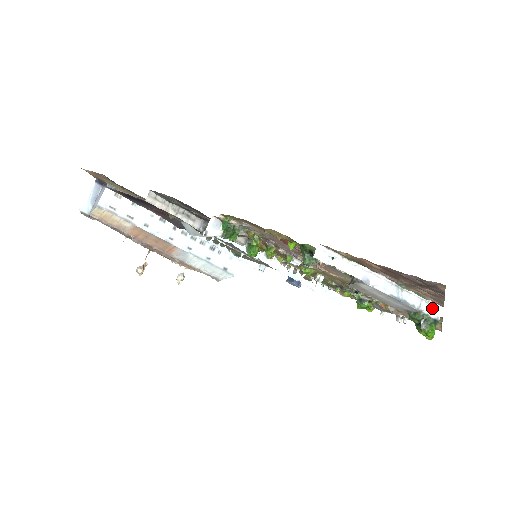
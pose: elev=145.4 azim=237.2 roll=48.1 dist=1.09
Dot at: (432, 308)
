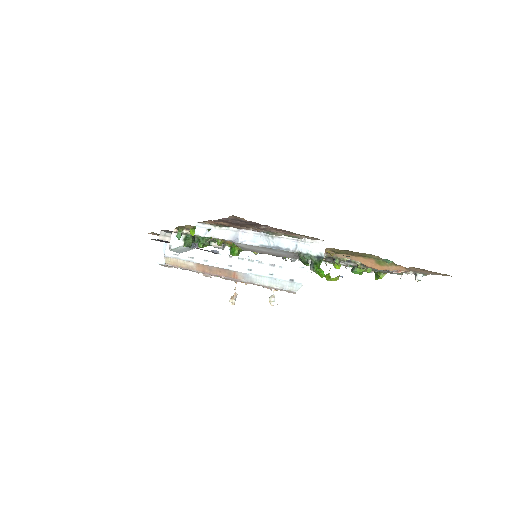
Dot at: (312, 246)
